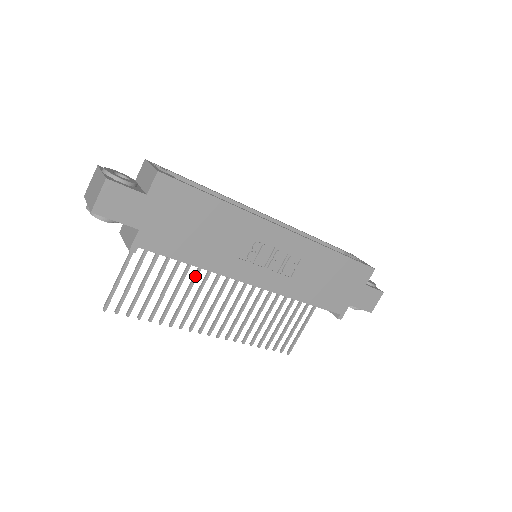
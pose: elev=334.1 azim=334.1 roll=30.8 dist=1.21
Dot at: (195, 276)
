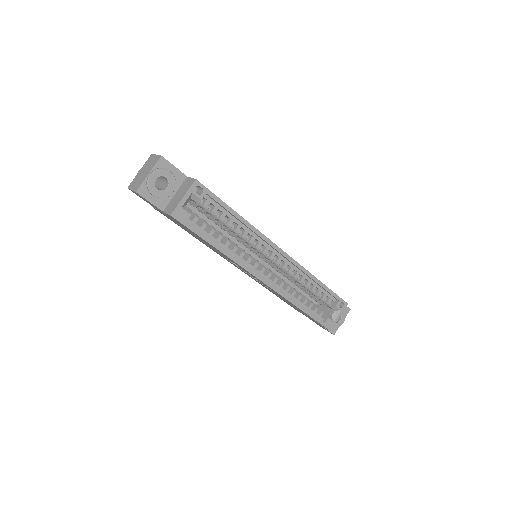
Dot at: occluded
